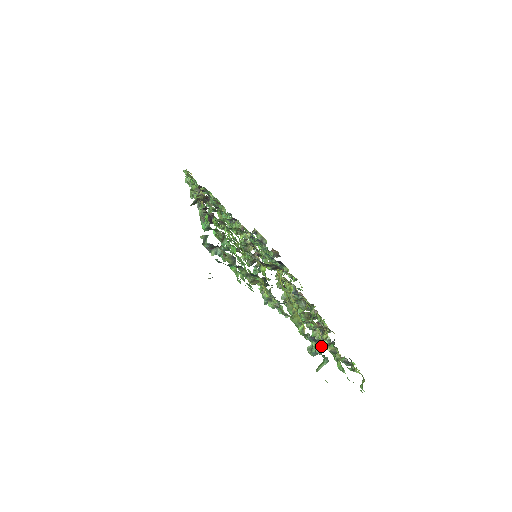
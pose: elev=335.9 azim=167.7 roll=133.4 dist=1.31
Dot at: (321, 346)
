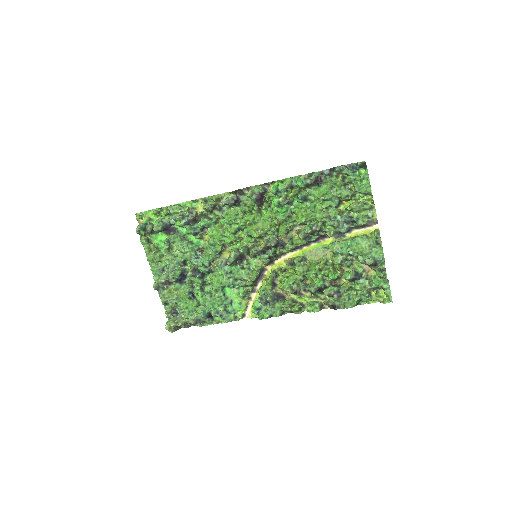
Dot at: (358, 276)
